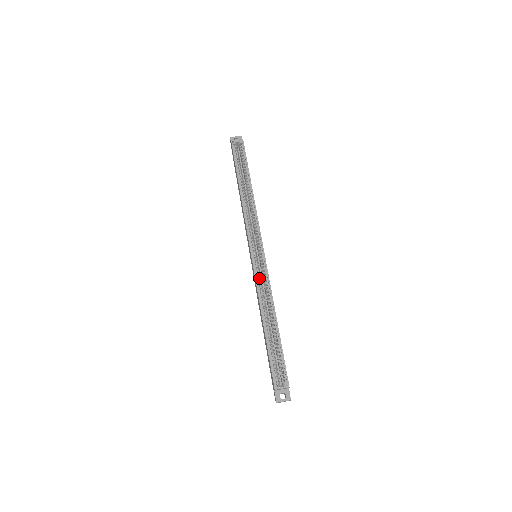
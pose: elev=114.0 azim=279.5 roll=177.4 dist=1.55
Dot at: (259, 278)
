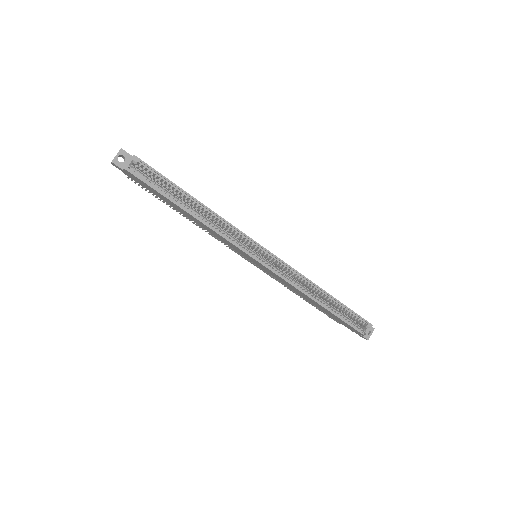
Dot at: (285, 275)
